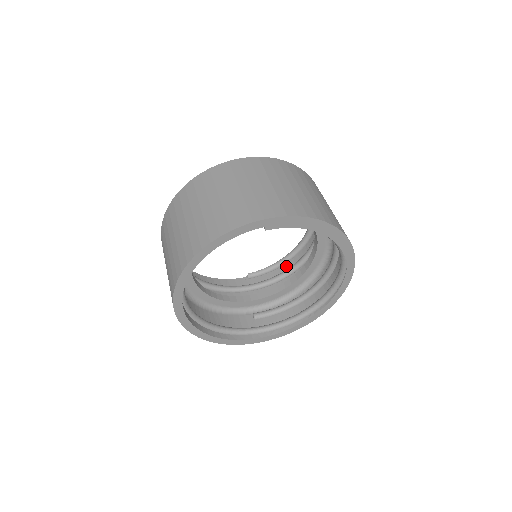
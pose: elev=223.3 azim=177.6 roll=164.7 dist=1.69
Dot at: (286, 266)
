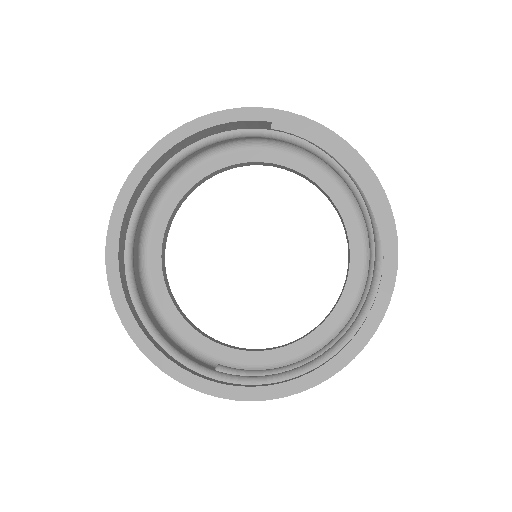
Dot at: occluded
